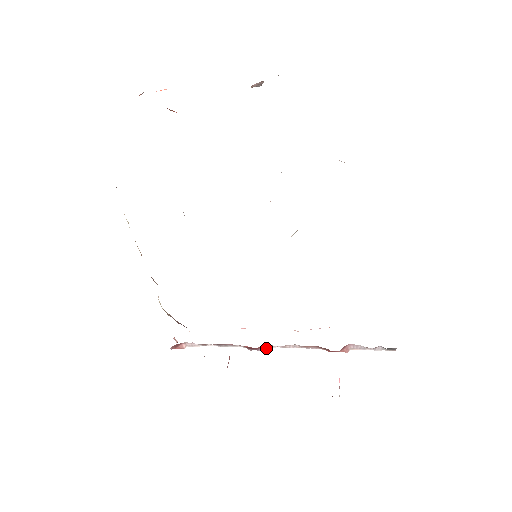
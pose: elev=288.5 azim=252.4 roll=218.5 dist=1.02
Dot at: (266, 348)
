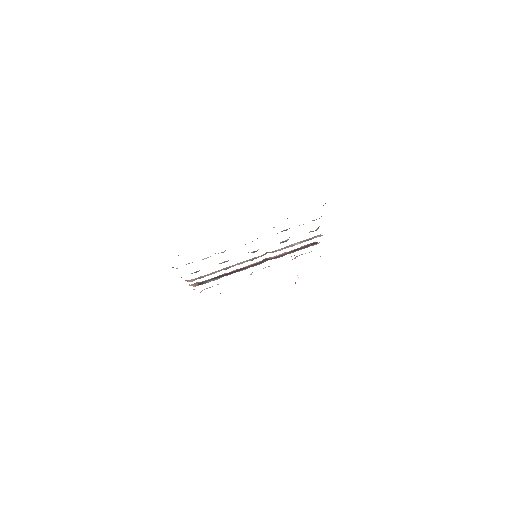
Dot at: occluded
